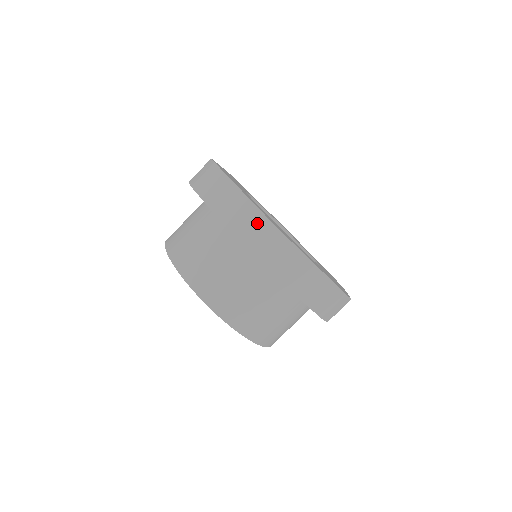
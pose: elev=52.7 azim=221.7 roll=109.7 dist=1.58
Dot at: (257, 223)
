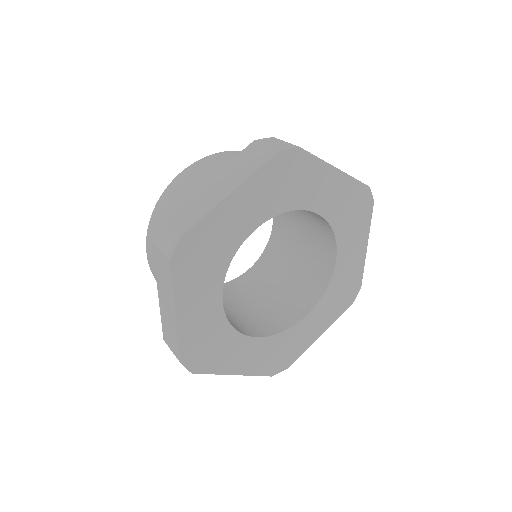
Dot at: (174, 351)
